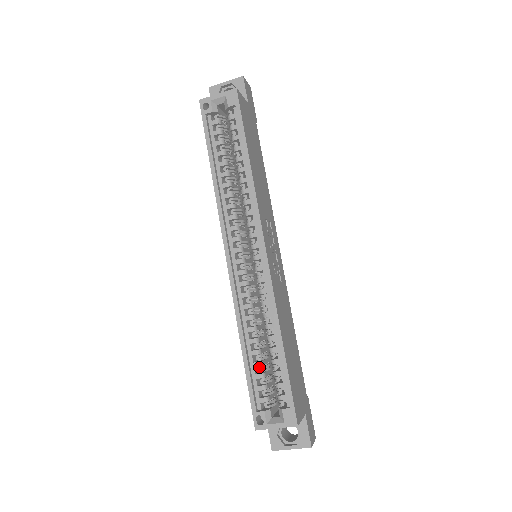
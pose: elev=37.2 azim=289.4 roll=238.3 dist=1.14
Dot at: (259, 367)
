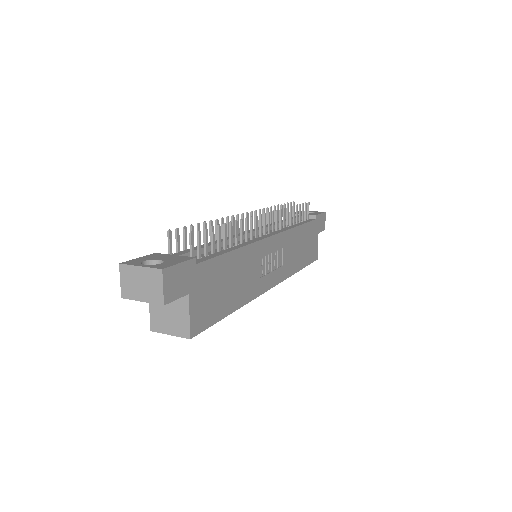
Dot at: occluded
